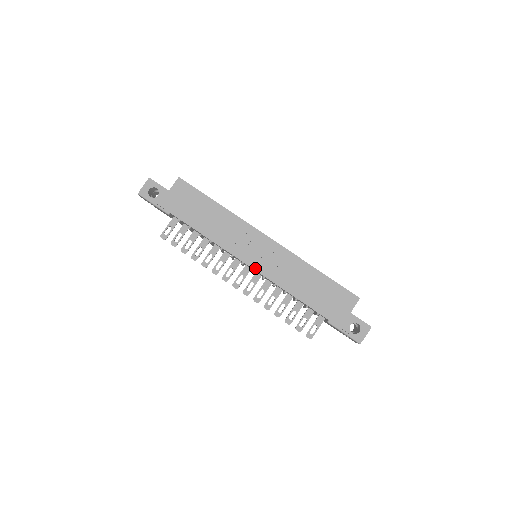
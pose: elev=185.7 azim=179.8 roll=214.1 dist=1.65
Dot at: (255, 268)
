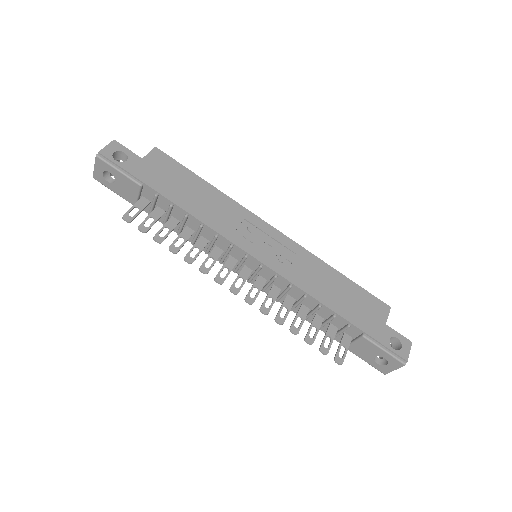
Dot at: (264, 262)
